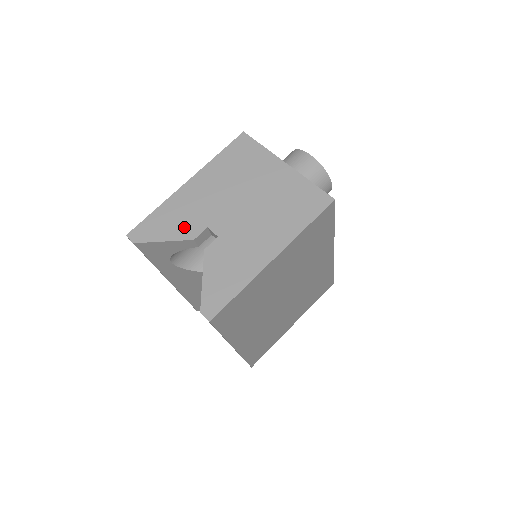
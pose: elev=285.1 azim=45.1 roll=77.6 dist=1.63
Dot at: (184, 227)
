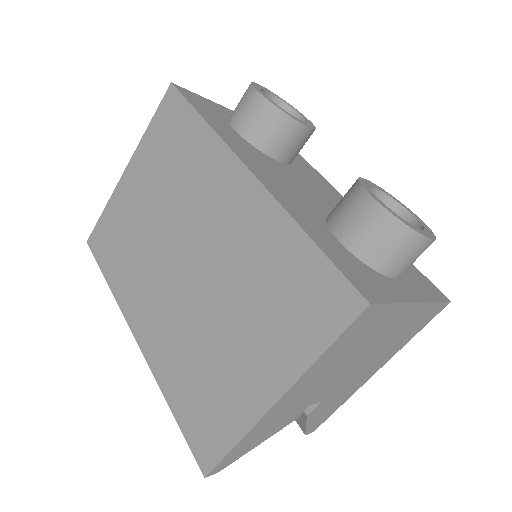
Dot at: (281, 425)
